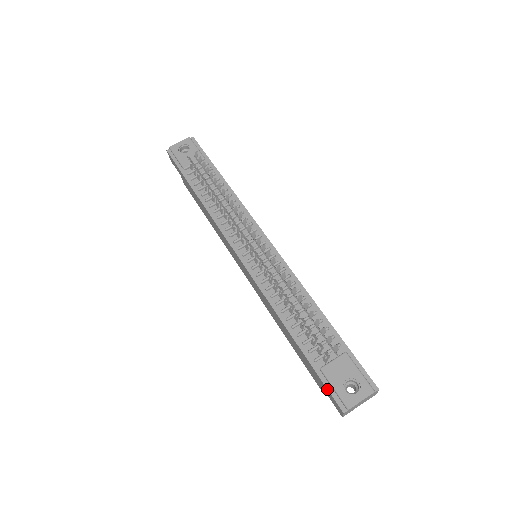
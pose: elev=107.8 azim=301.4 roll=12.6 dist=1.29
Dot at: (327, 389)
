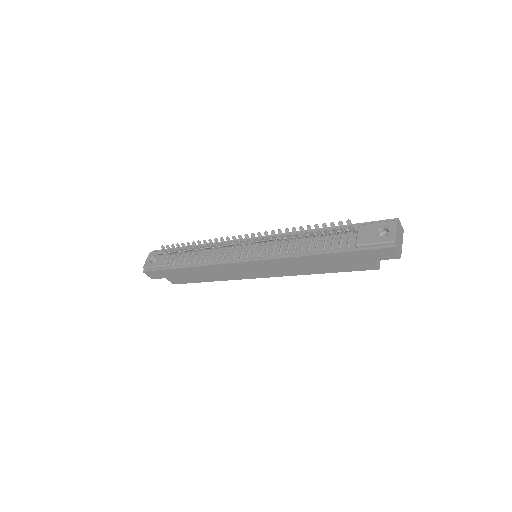
Dot at: (372, 249)
